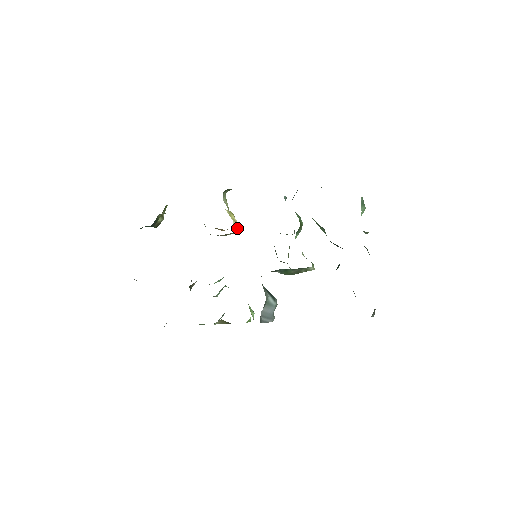
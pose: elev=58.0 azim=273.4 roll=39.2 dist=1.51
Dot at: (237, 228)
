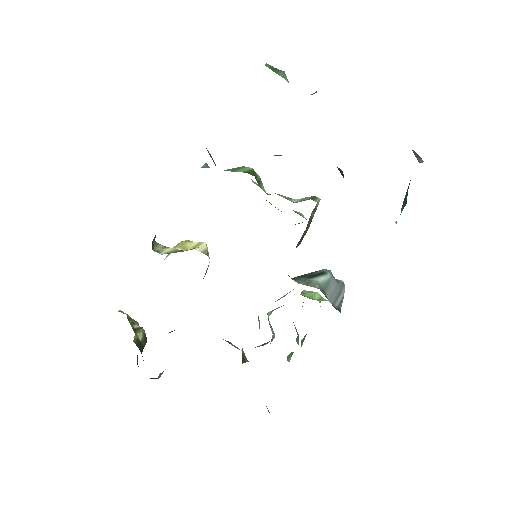
Dot at: (206, 248)
